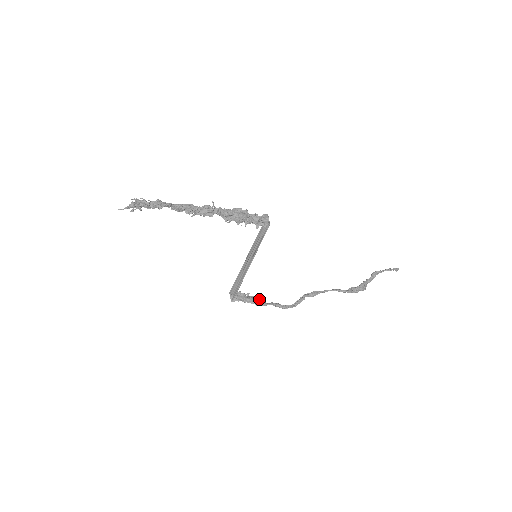
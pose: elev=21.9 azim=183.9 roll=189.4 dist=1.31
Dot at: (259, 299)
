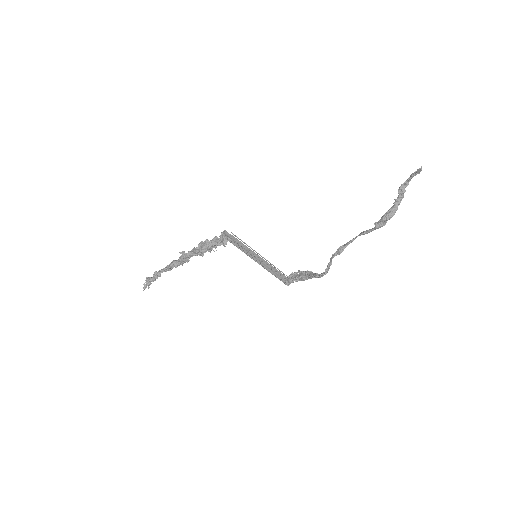
Dot at: (309, 272)
